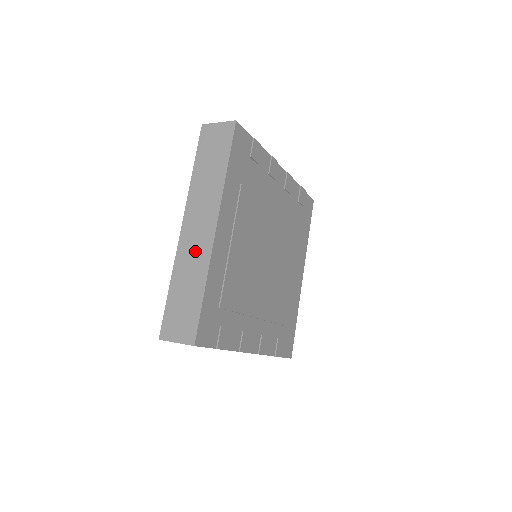
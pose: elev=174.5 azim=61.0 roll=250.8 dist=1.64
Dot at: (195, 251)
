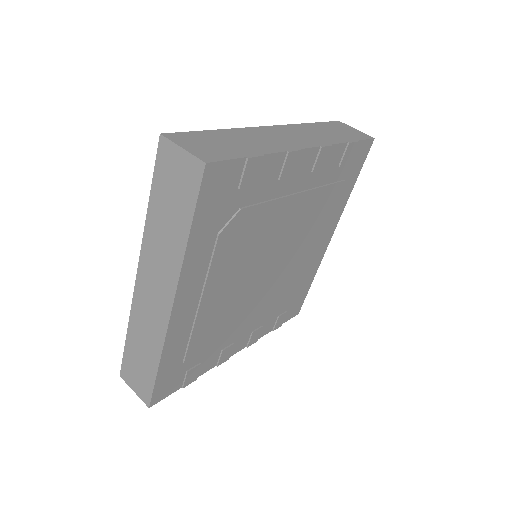
Dot at: (150, 318)
